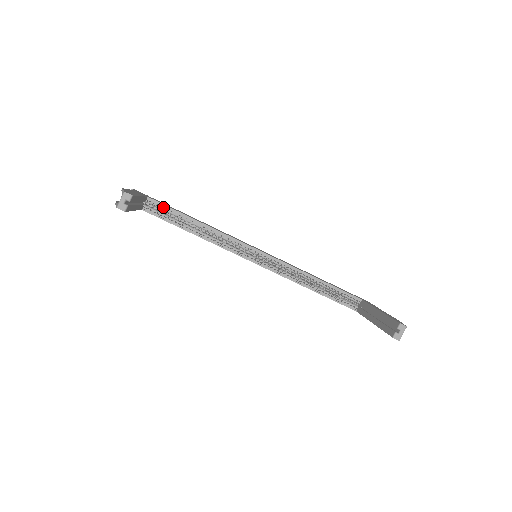
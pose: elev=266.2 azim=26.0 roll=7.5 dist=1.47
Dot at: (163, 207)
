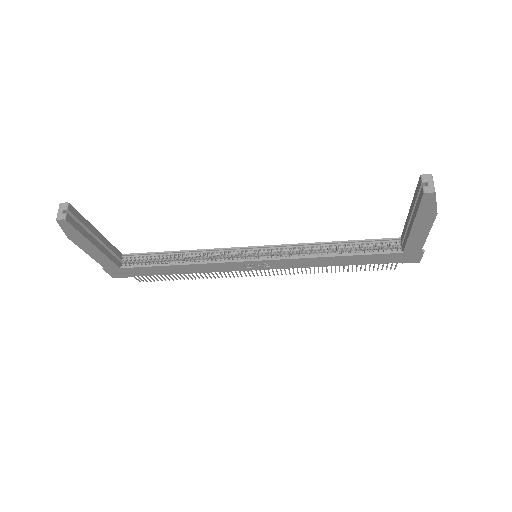
Dot at: (141, 256)
